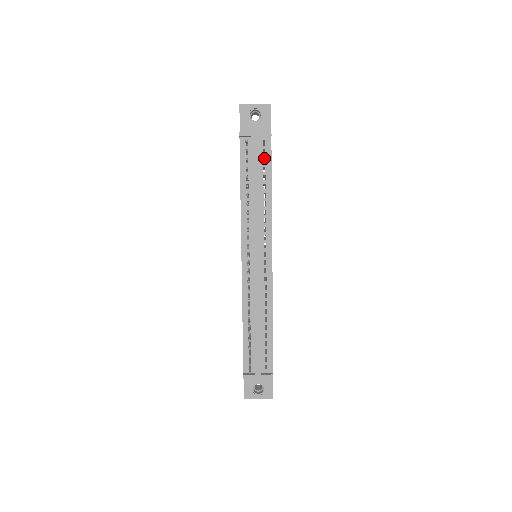
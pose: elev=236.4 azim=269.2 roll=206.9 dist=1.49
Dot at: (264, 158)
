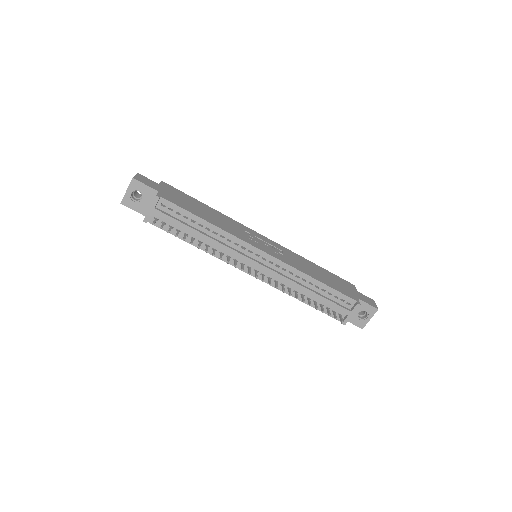
Dot at: occluded
